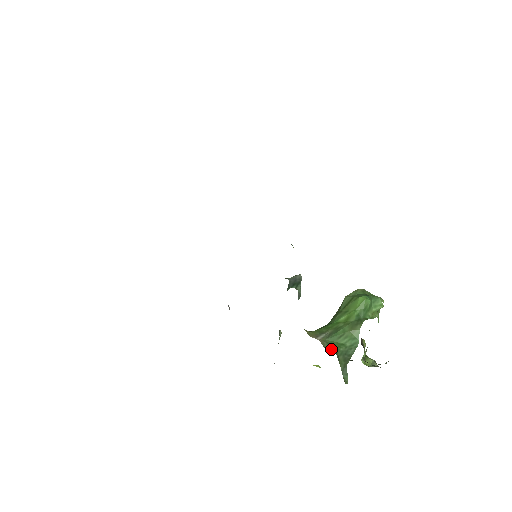
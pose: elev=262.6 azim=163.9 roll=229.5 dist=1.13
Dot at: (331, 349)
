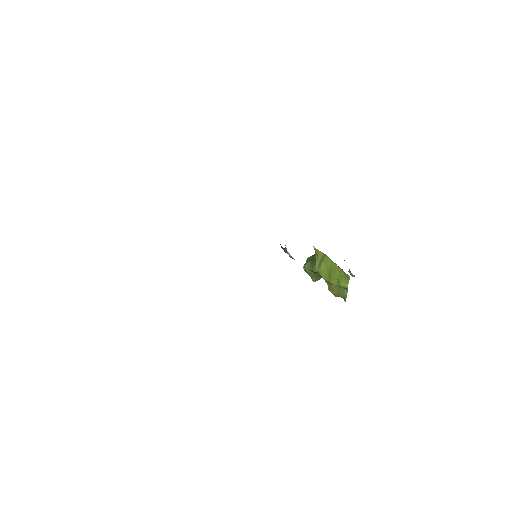
Dot at: occluded
